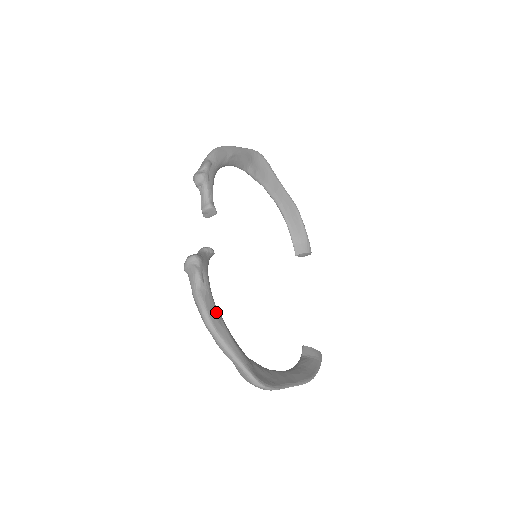
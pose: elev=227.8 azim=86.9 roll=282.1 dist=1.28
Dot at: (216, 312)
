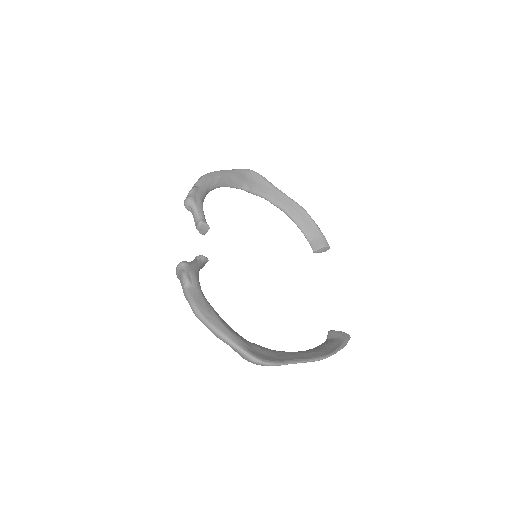
Dot at: (205, 304)
